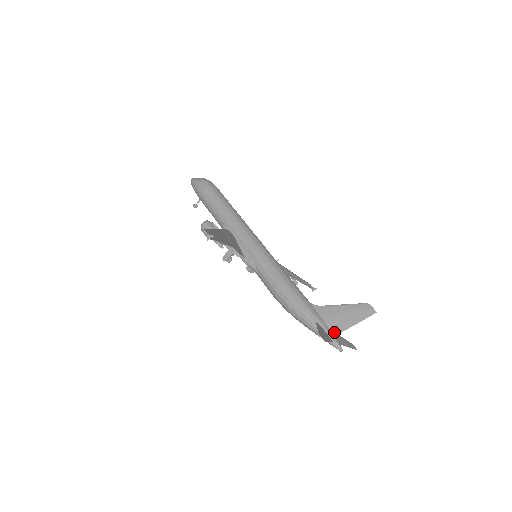
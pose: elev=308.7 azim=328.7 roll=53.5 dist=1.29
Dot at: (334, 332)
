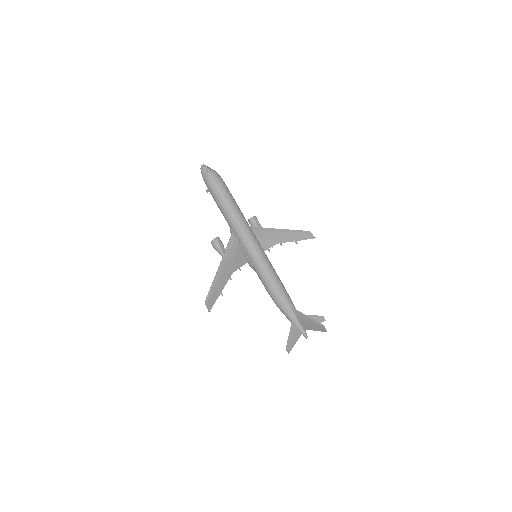
Dot at: (303, 327)
